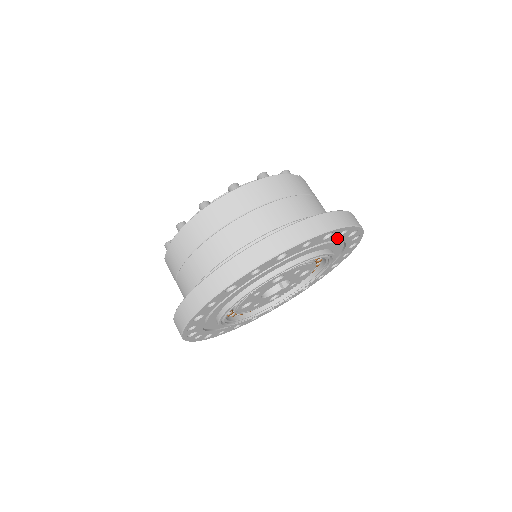
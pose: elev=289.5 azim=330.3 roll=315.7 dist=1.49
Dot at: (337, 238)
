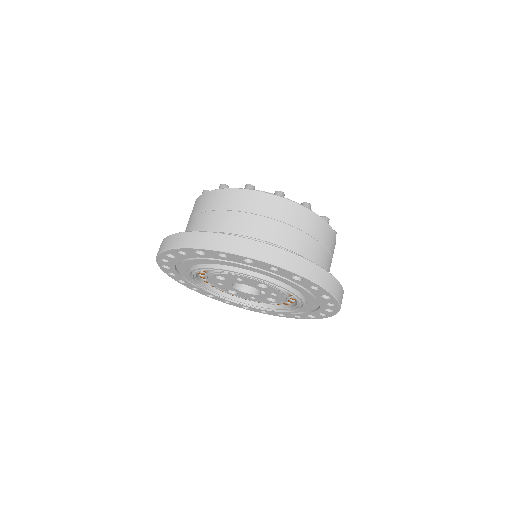
Dot at: (228, 259)
